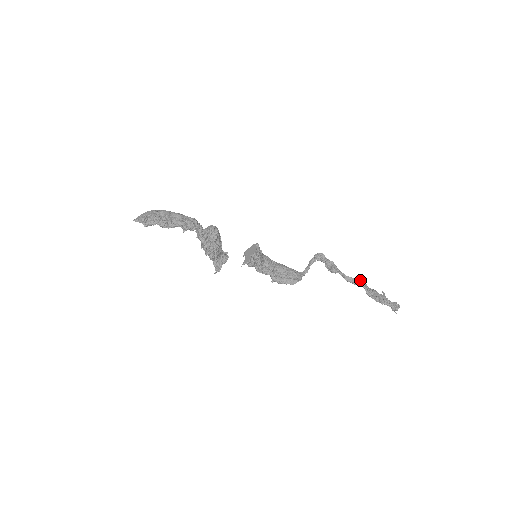
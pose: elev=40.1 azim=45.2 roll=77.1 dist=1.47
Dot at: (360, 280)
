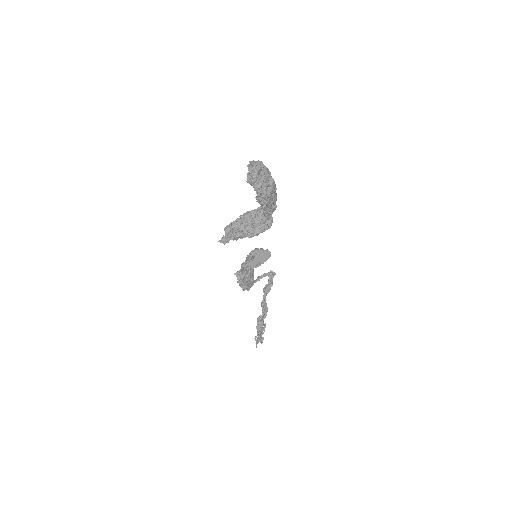
Dot at: occluded
